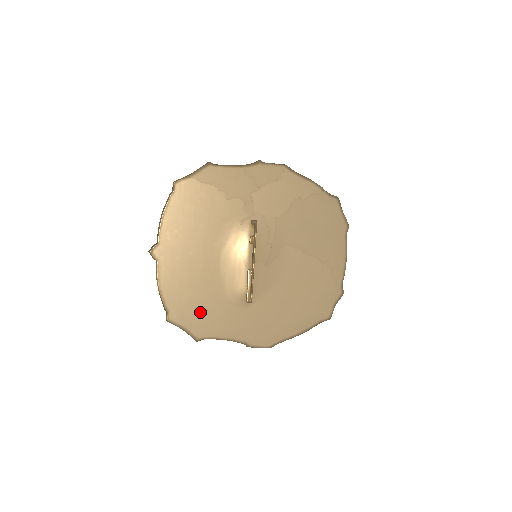
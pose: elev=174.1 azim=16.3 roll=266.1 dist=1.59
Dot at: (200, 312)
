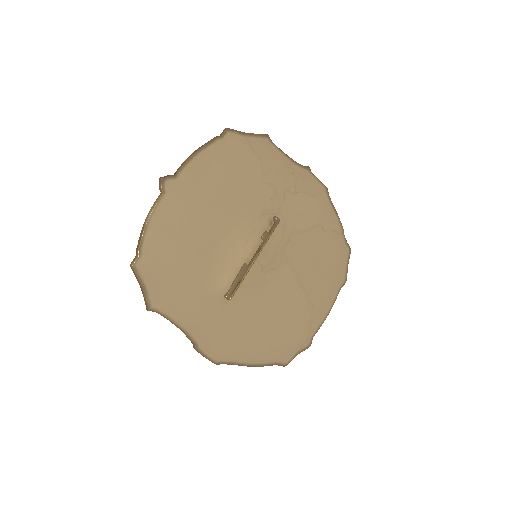
Dot at: (172, 278)
